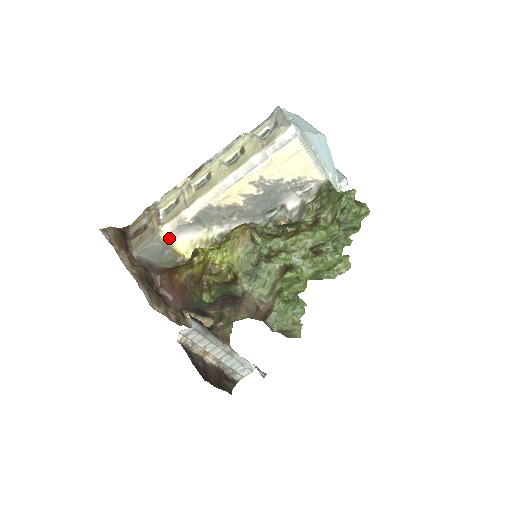
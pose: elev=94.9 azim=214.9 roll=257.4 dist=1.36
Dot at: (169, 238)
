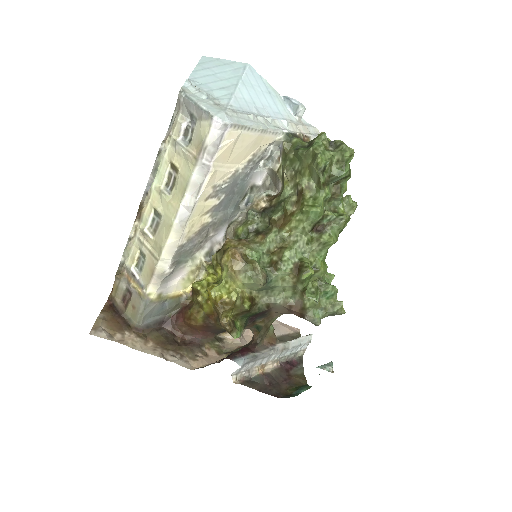
Dot at: (160, 294)
